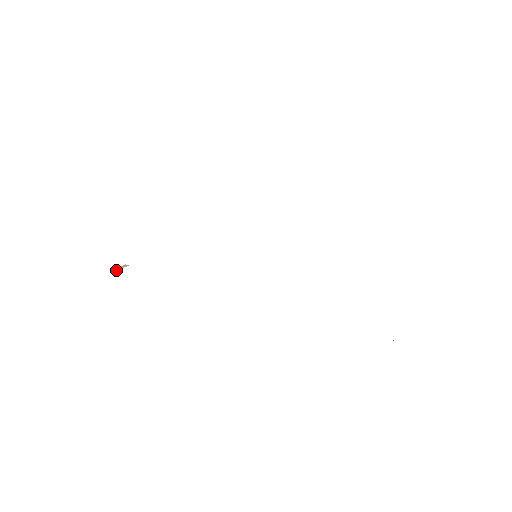
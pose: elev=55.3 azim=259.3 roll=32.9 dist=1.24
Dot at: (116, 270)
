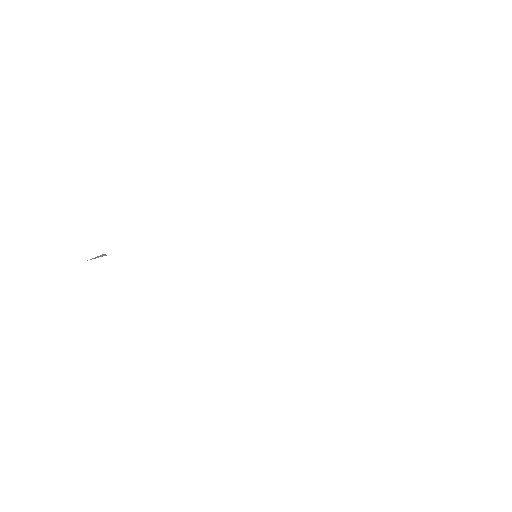
Dot at: occluded
